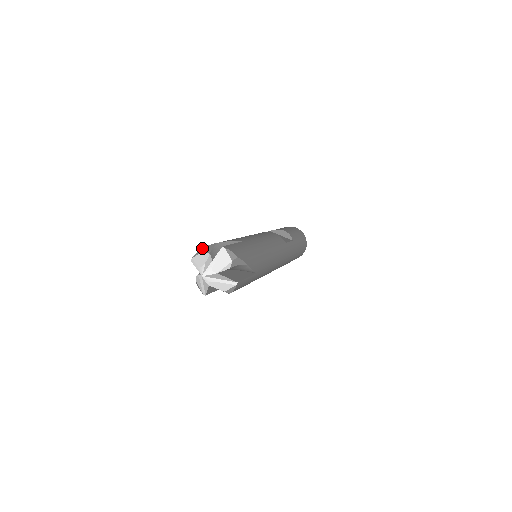
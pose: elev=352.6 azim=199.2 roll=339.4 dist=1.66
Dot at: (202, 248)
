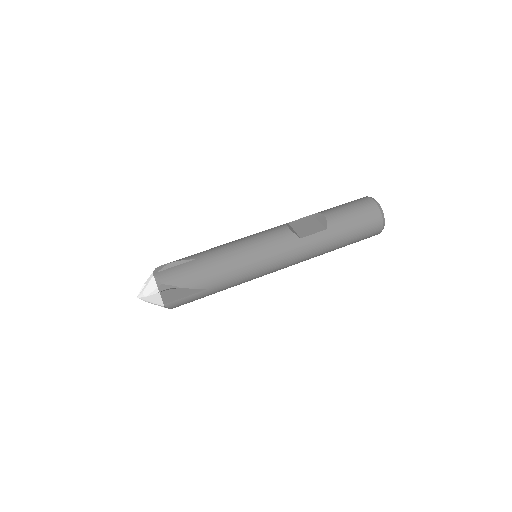
Dot at: (155, 268)
